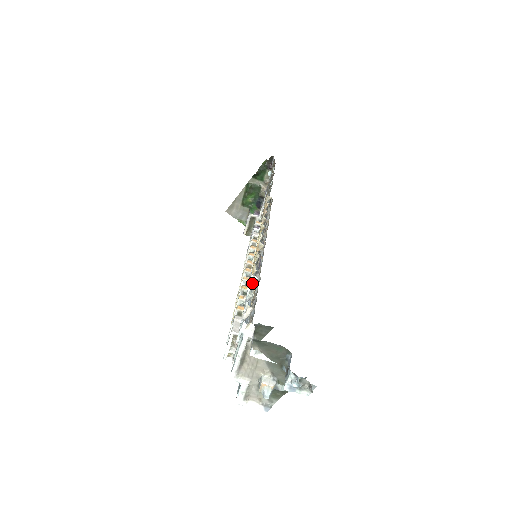
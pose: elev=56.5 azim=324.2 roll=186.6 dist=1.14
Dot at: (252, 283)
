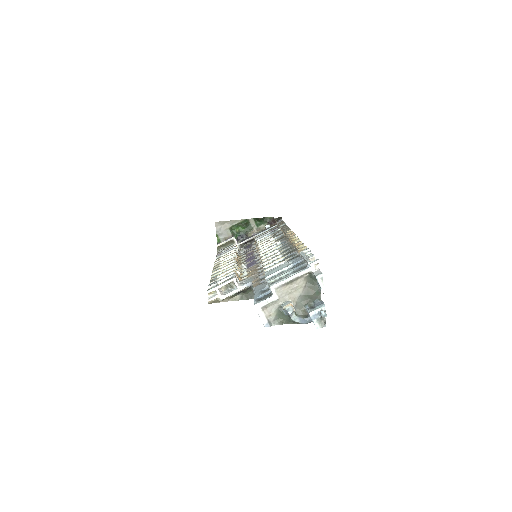
Dot at: occluded
